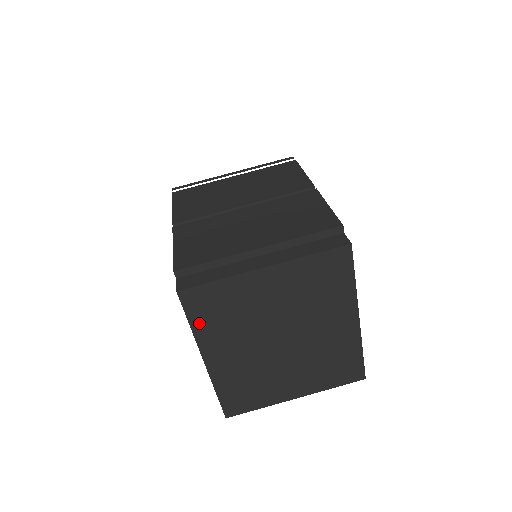
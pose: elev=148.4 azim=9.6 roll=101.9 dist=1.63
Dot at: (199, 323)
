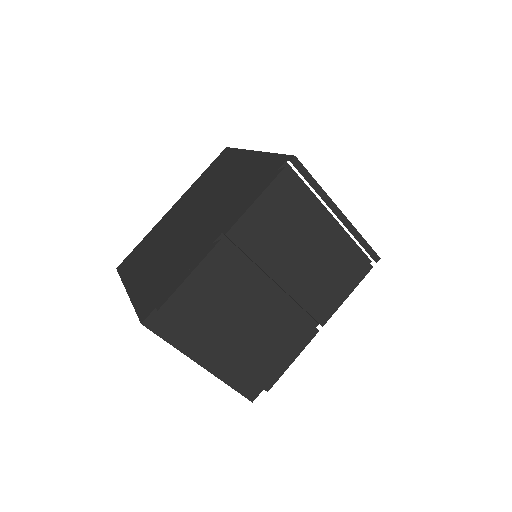
Dot at: occluded
